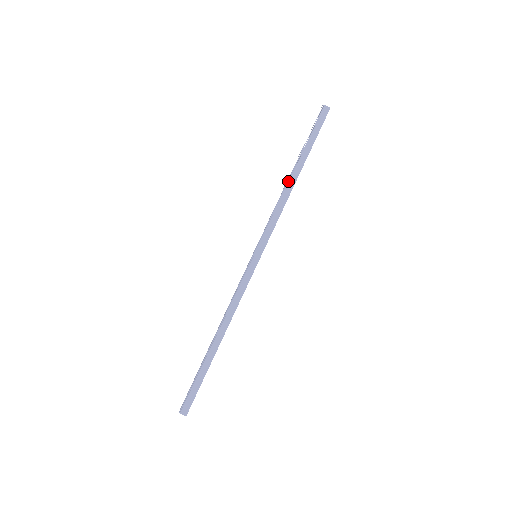
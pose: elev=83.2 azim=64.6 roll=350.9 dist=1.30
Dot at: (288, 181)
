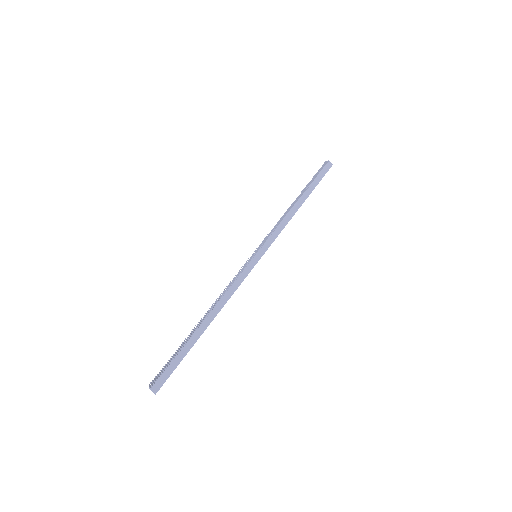
Dot at: (294, 204)
